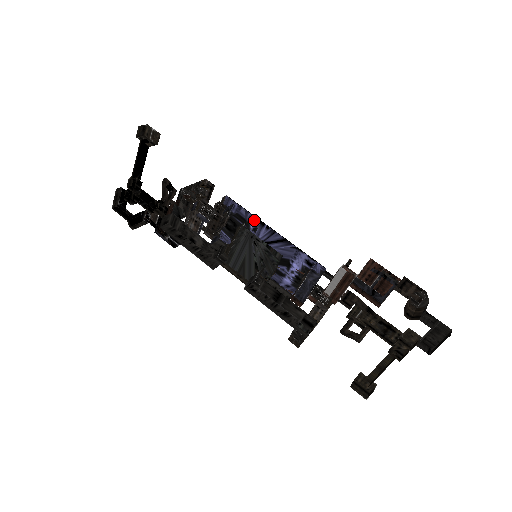
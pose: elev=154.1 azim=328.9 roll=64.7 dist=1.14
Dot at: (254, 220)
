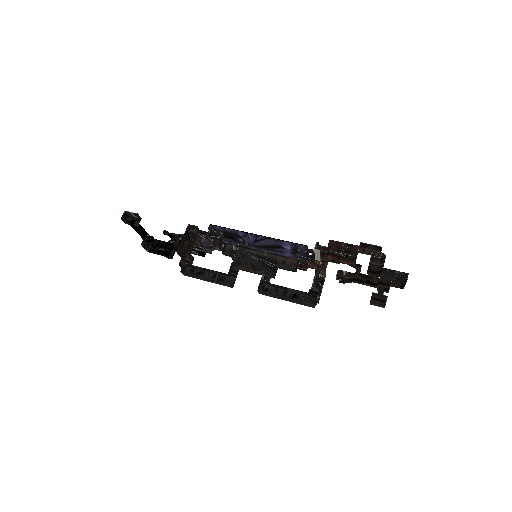
Dot at: (239, 232)
